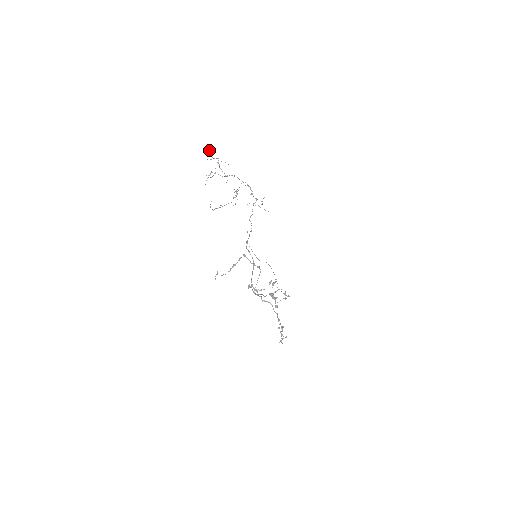
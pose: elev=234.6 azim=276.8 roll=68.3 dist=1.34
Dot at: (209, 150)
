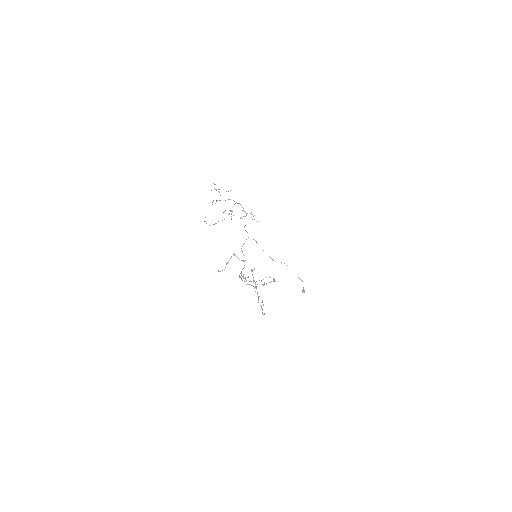
Dot at: (214, 184)
